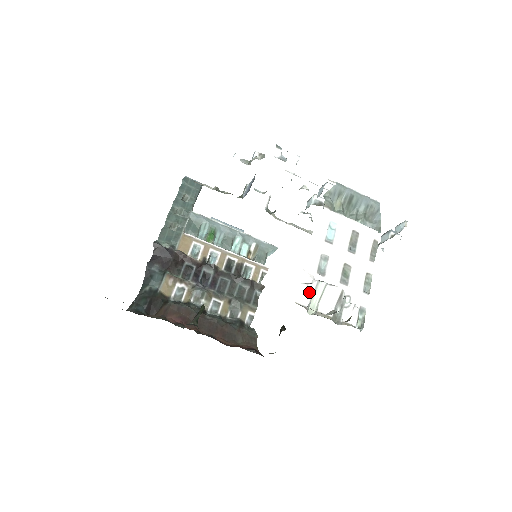
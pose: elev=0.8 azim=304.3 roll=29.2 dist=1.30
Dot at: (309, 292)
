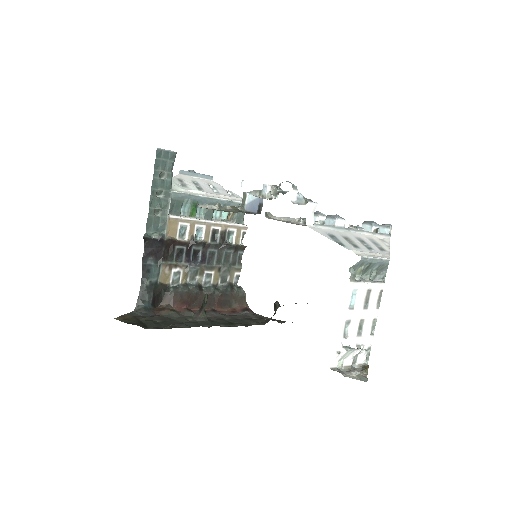
Dot at: (339, 357)
